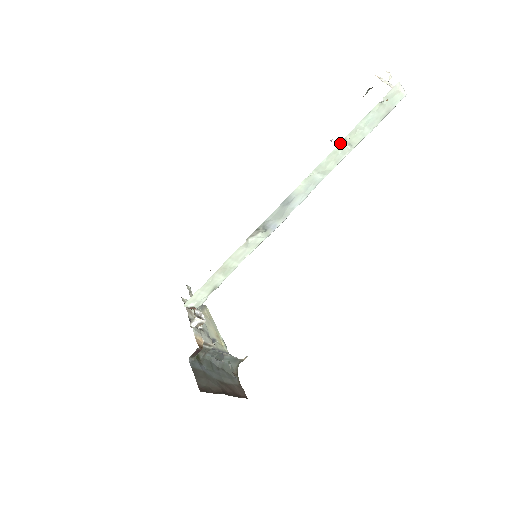
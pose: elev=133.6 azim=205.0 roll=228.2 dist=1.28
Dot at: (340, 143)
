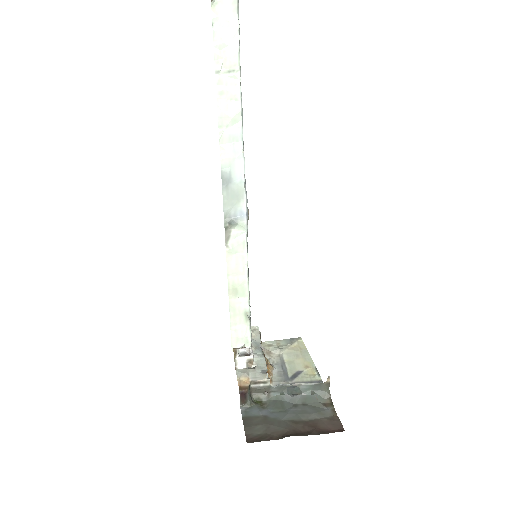
Dot at: (216, 80)
